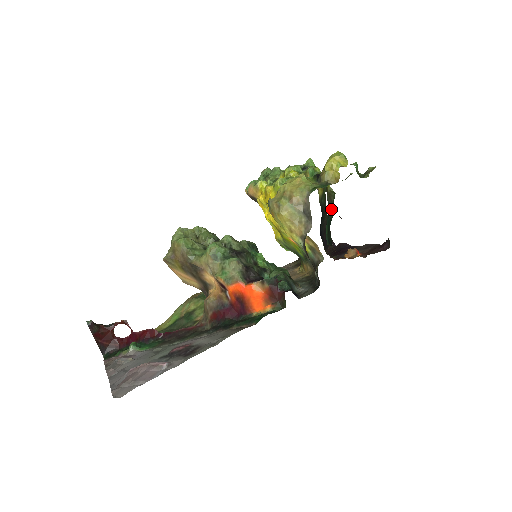
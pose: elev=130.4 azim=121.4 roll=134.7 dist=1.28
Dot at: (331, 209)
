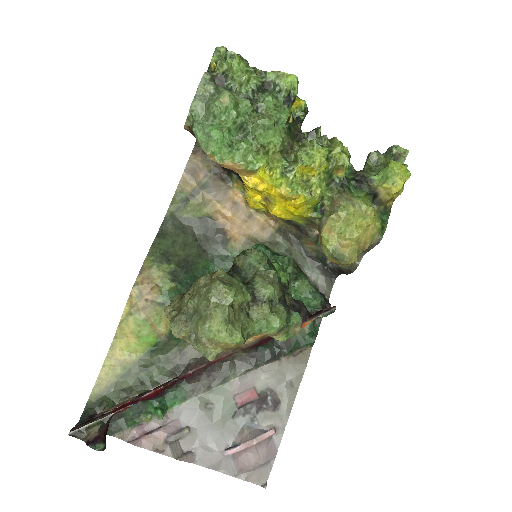
Dot at: occluded
